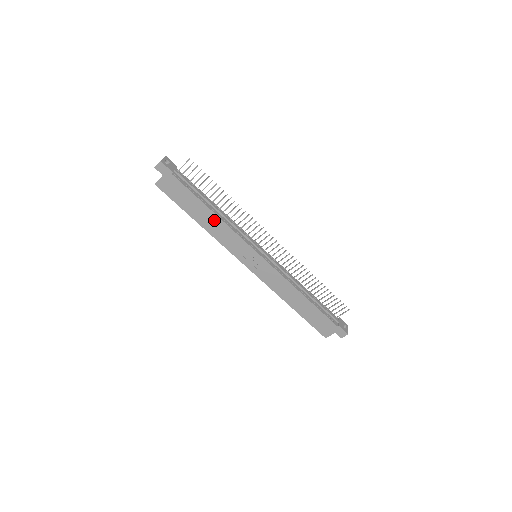
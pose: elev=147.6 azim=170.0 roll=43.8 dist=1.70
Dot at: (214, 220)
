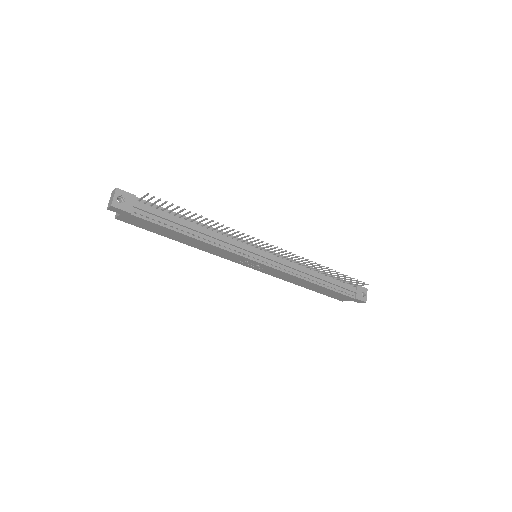
Dot at: (198, 242)
